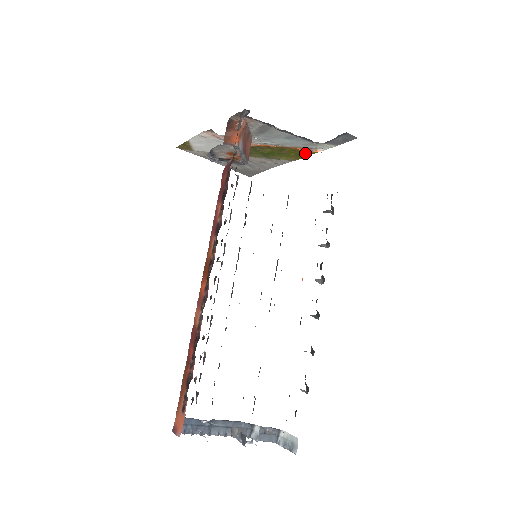
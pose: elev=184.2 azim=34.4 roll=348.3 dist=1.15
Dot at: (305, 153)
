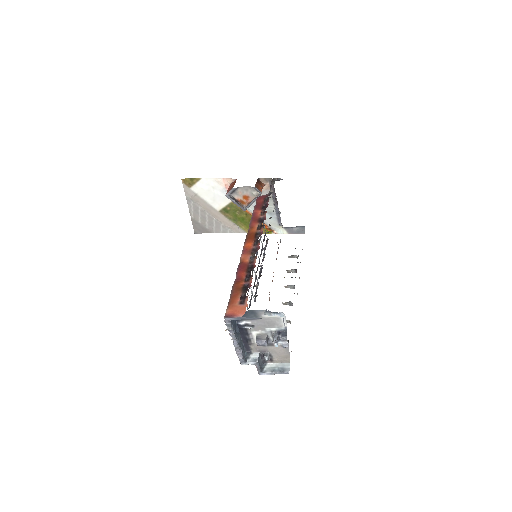
Dot at: occluded
